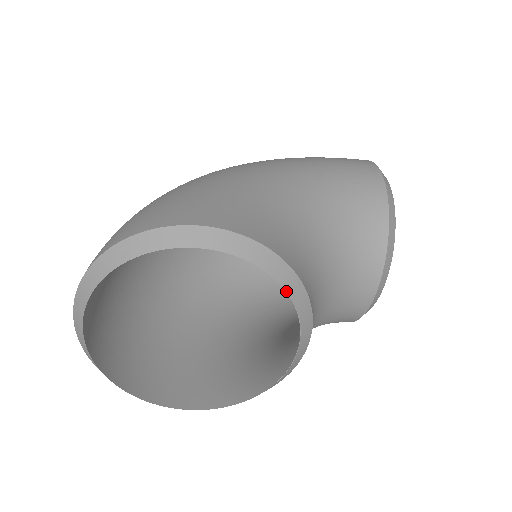
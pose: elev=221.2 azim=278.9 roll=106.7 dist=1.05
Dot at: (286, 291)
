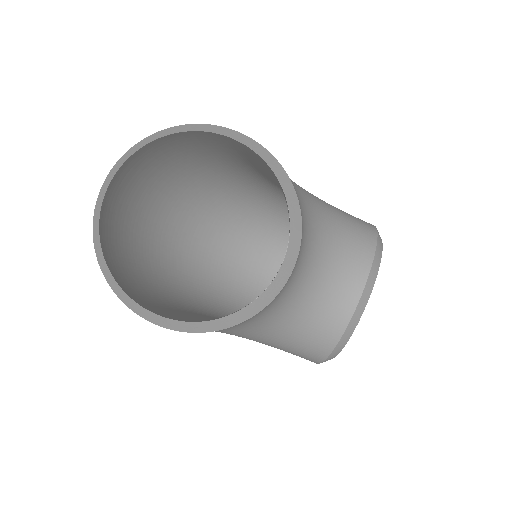
Dot at: (285, 196)
